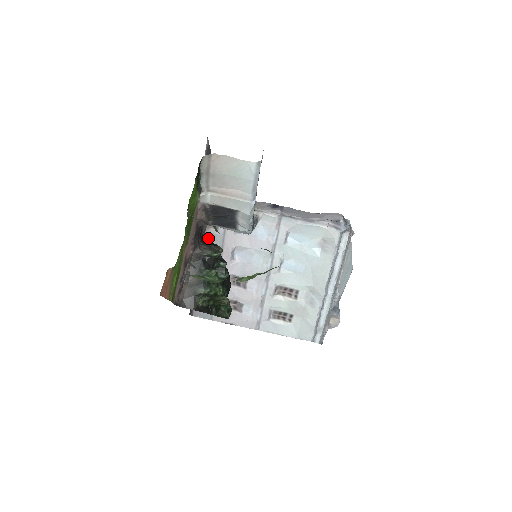
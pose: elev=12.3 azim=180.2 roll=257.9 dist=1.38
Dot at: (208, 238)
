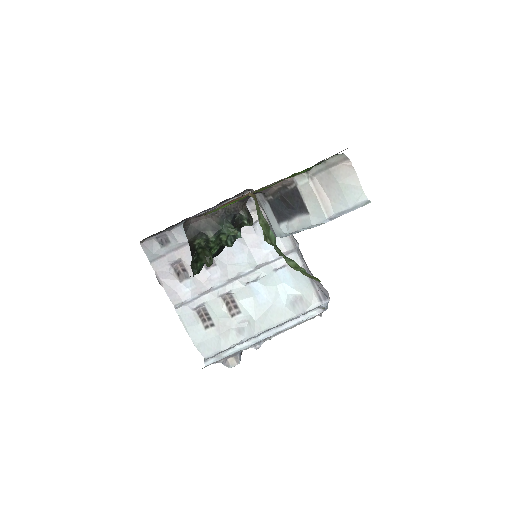
Dot at: occluded
